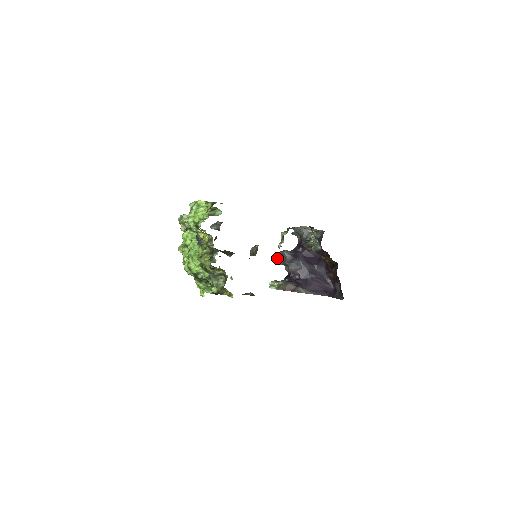
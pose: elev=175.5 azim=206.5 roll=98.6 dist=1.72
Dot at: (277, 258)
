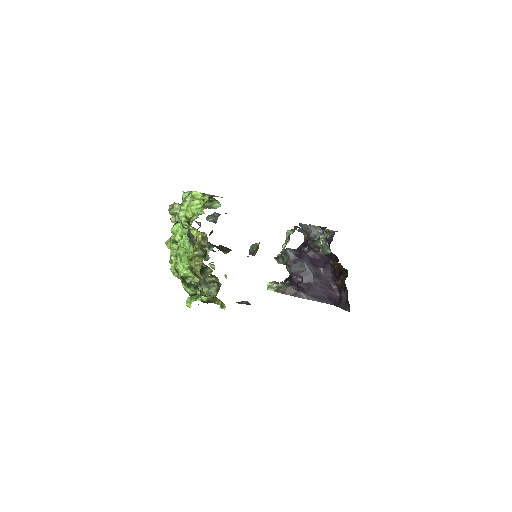
Dot at: (279, 256)
